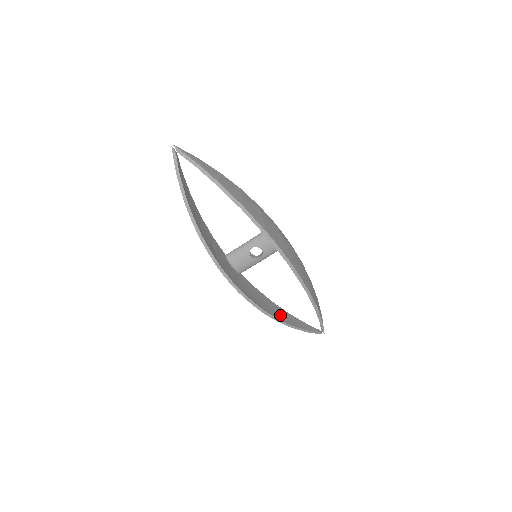
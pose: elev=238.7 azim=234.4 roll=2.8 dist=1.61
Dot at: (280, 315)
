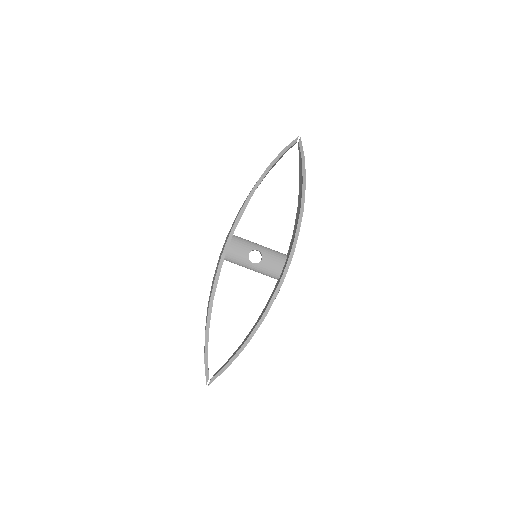
Dot at: occluded
